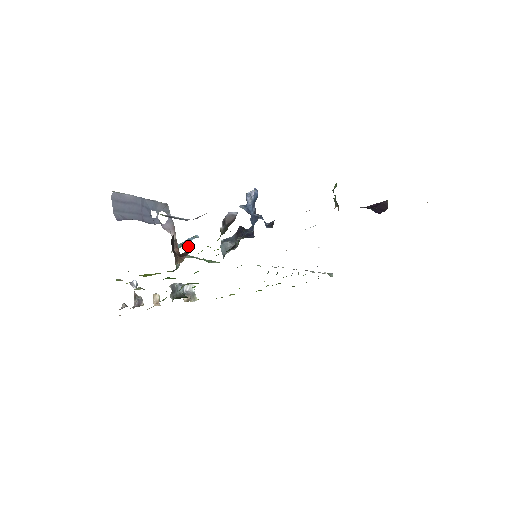
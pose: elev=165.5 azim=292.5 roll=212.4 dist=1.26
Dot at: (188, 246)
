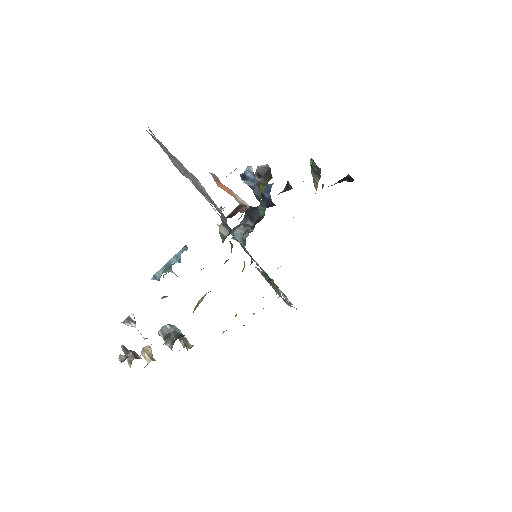
Dot at: (171, 270)
